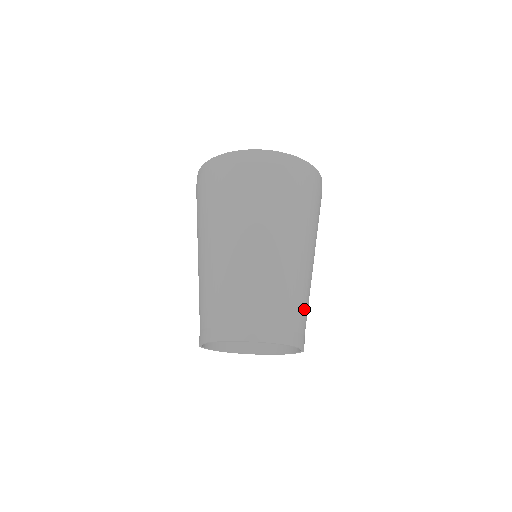
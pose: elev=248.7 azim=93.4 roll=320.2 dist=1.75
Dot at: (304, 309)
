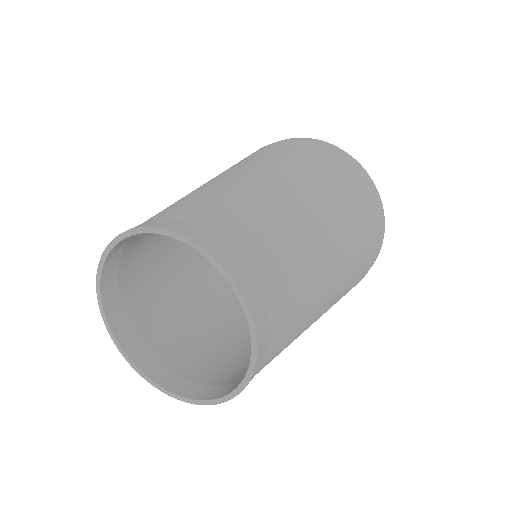
Dot at: (293, 307)
